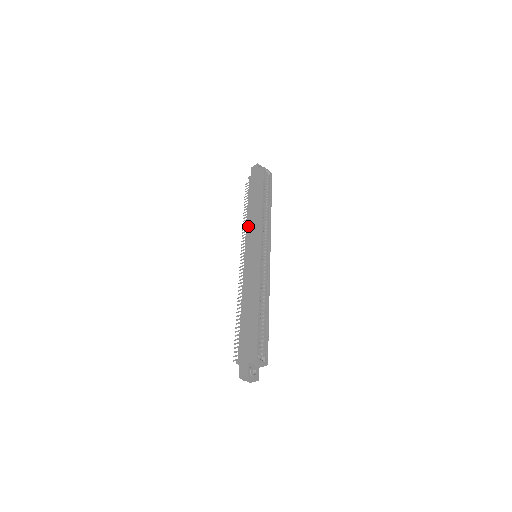
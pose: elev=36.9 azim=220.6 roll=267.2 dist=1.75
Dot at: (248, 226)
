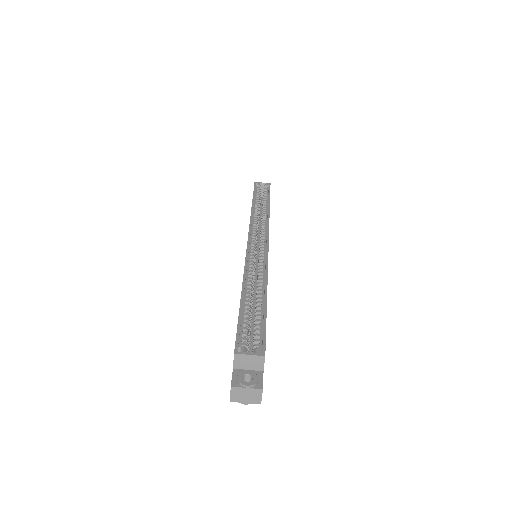
Dot at: occluded
